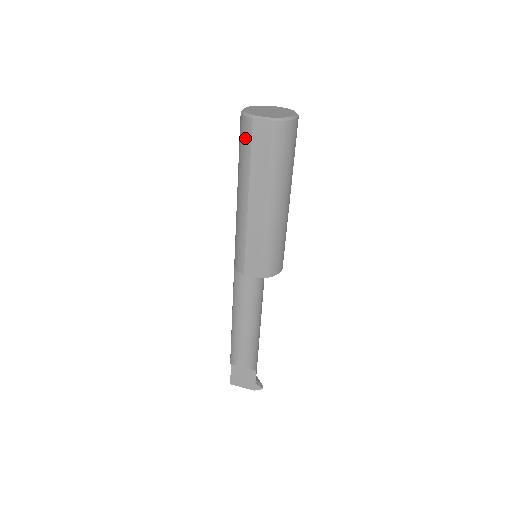
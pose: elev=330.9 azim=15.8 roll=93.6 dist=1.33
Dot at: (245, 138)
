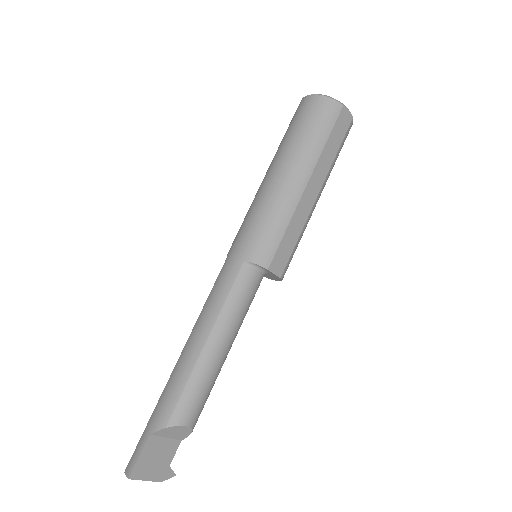
Dot at: (328, 118)
